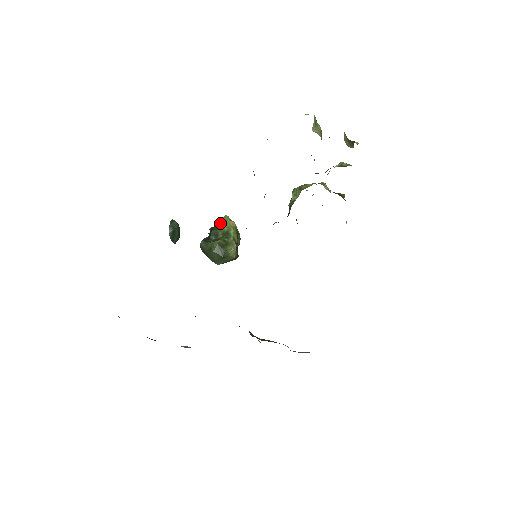
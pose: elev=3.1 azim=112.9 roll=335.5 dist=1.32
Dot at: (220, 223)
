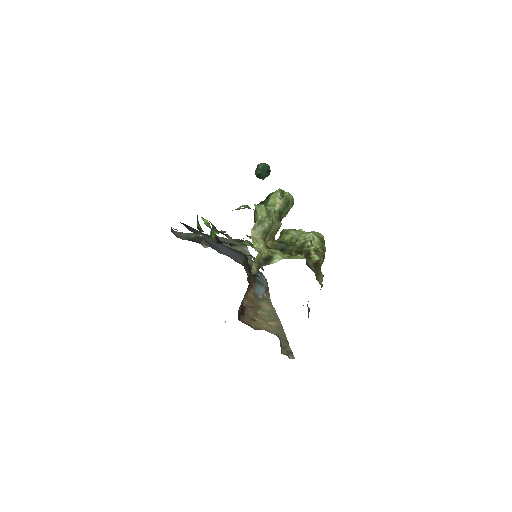
Dot at: (269, 199)
